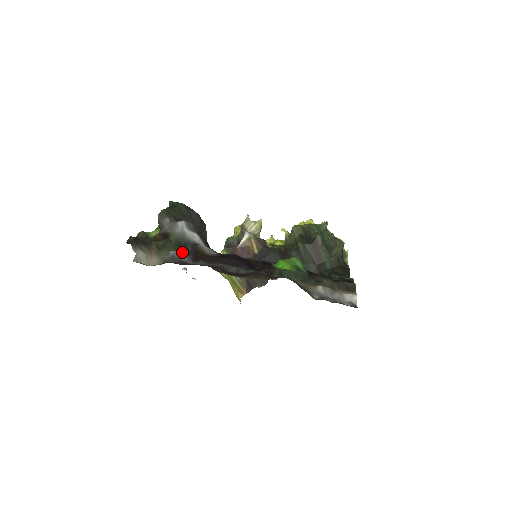
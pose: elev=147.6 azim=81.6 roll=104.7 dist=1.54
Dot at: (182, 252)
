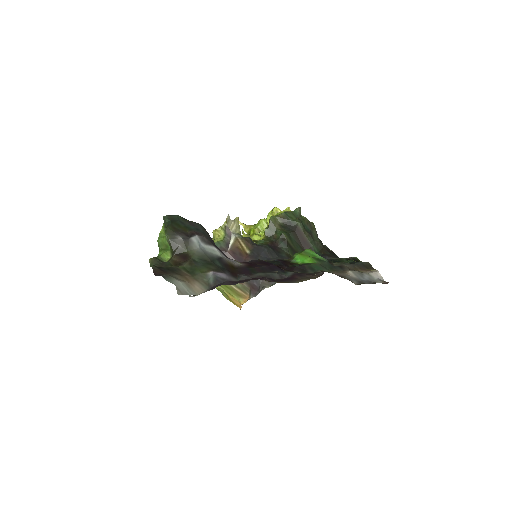
Dot at: (218, 270)
